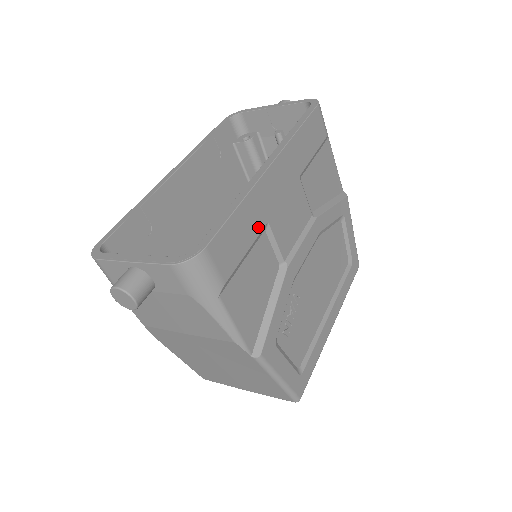
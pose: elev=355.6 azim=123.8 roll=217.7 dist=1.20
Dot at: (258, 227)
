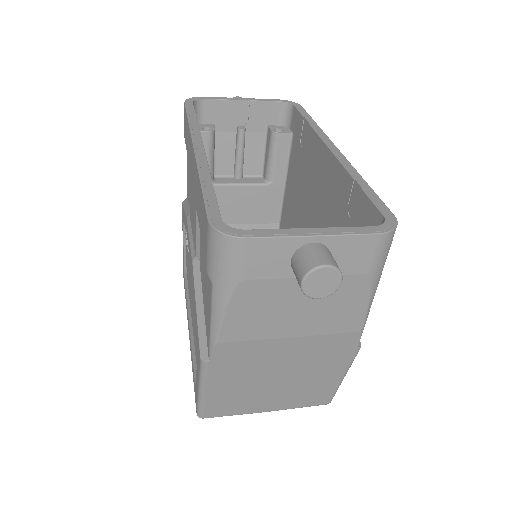
Dot at: occluded
